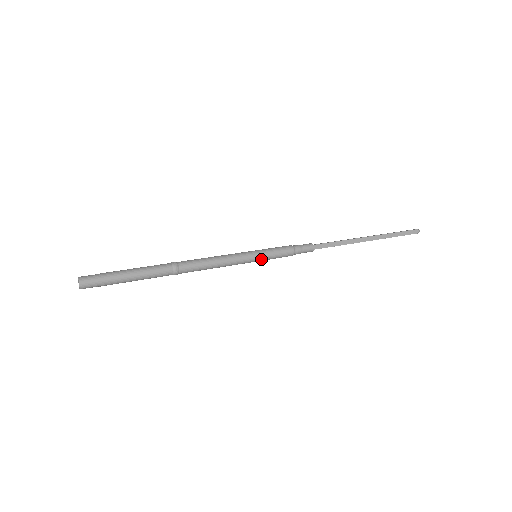
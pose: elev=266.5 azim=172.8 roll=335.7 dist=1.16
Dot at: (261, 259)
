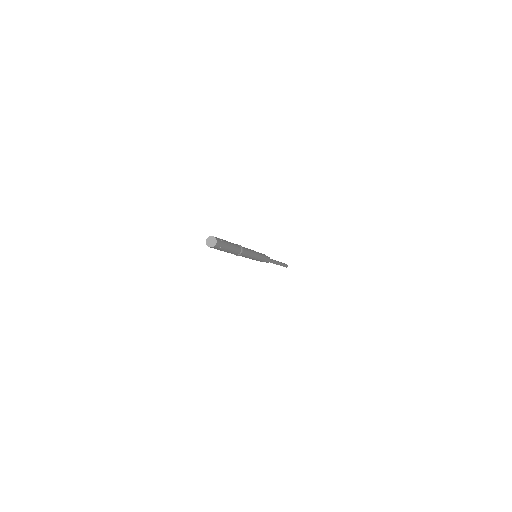
Dot at: (260, 255)
